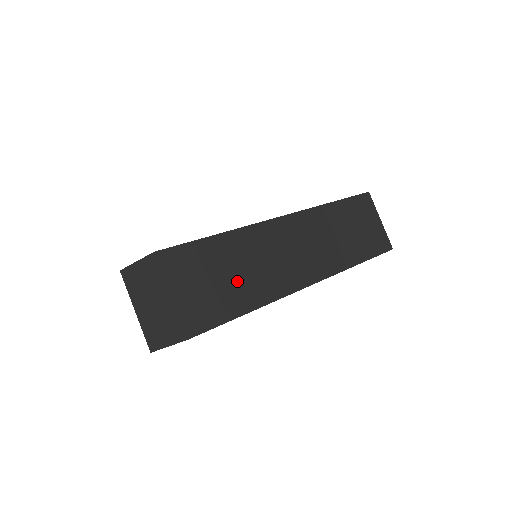
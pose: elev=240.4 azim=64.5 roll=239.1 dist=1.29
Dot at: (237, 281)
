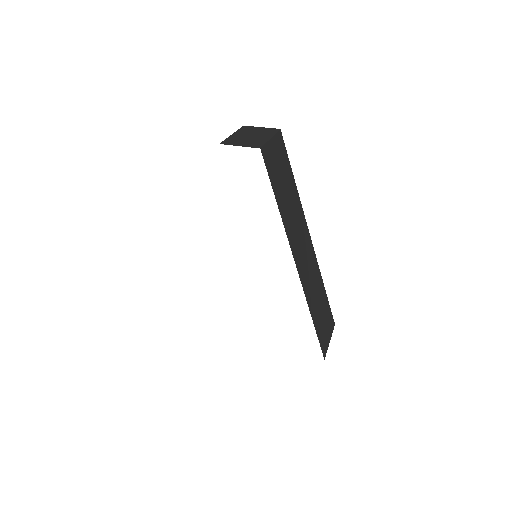
Dot at: (284, 194)
